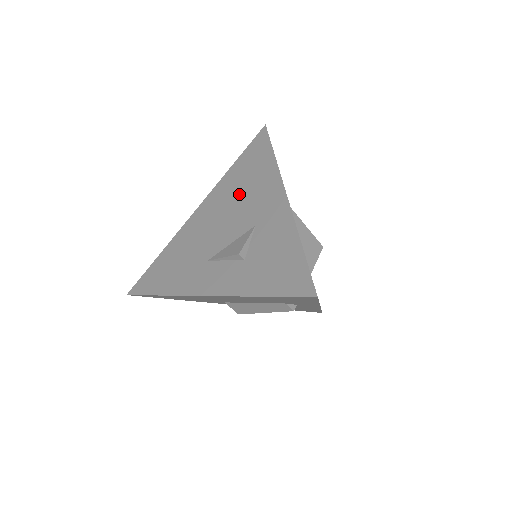
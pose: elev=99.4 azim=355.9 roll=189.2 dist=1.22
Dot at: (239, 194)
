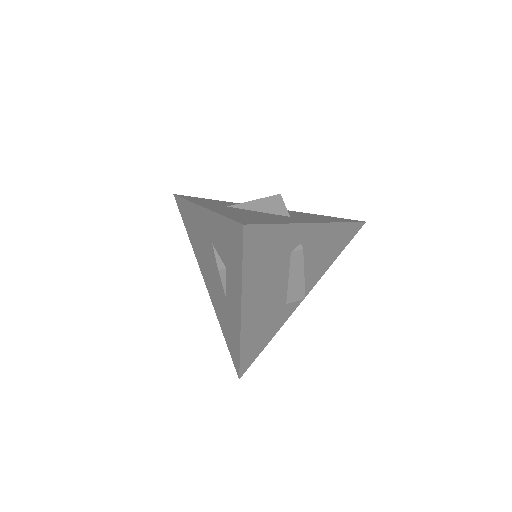
Dot at: (199, 243)
